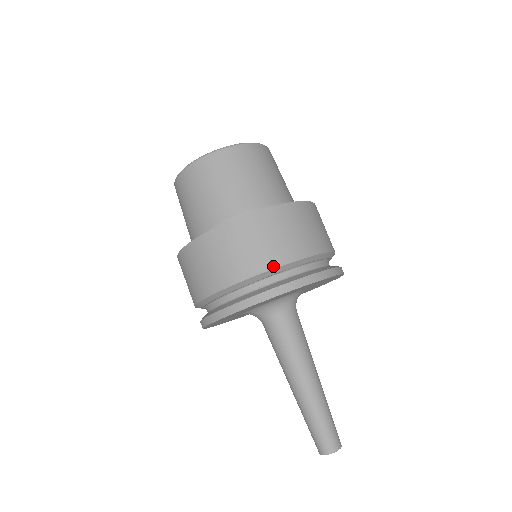
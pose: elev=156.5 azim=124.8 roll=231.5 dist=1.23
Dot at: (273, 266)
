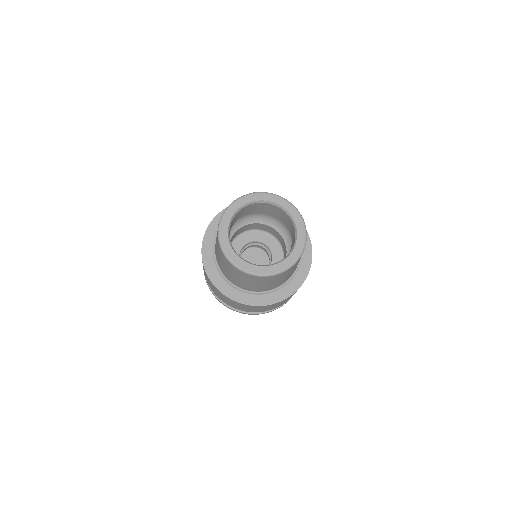
Dot at: occluded
